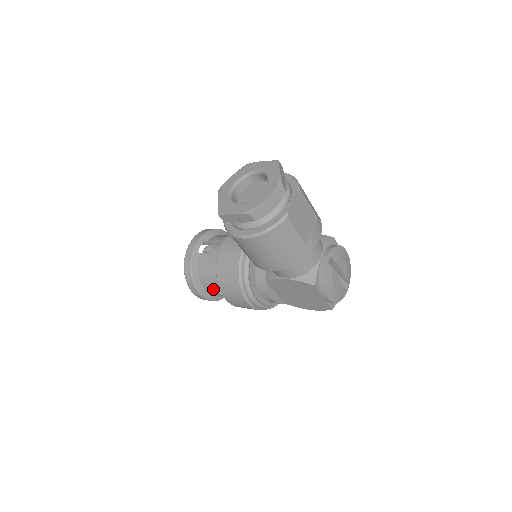
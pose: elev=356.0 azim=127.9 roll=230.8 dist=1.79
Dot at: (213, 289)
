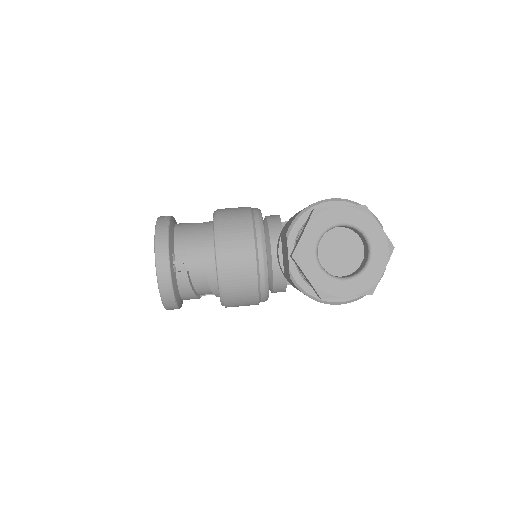
Dot at: occluded
